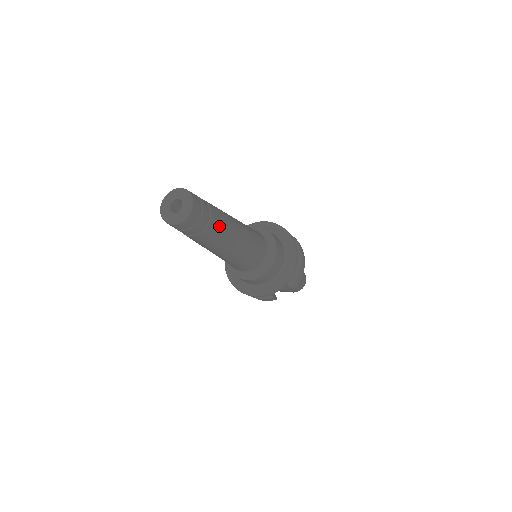
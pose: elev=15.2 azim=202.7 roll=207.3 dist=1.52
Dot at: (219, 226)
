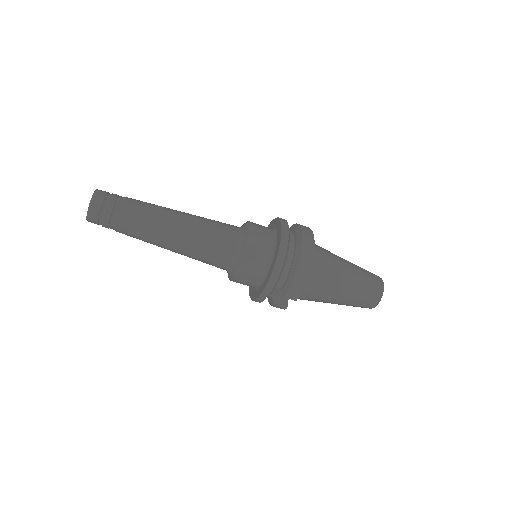
Dot at: (135, 223)
